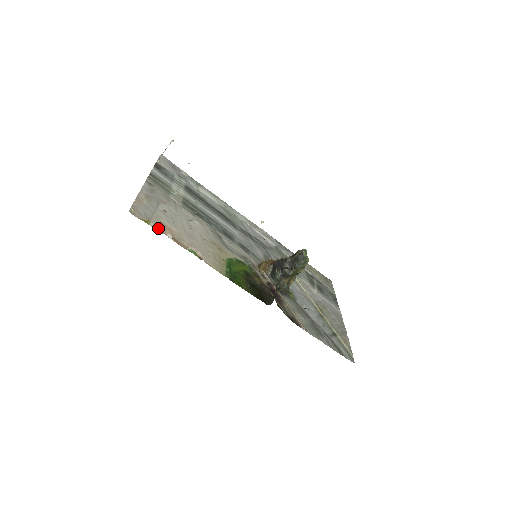
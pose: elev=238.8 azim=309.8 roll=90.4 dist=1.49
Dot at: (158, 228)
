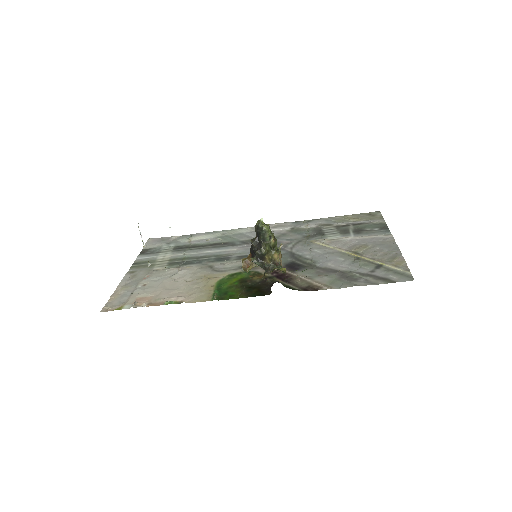
Dot at: (131, 306)
